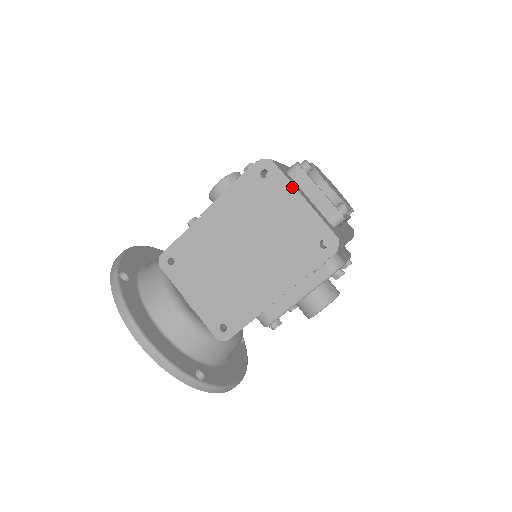
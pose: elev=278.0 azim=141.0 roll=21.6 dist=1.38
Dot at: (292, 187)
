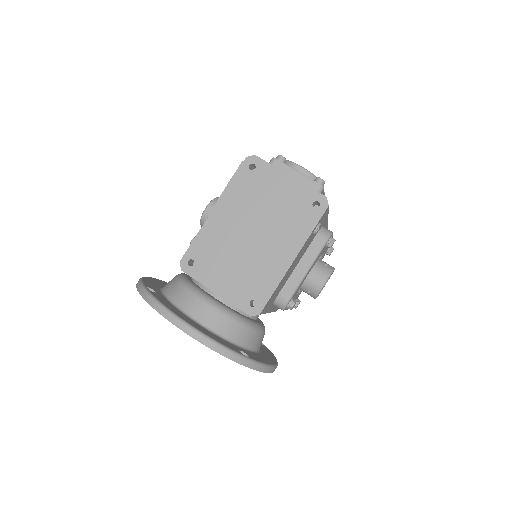
Dot at: (277, 170)
